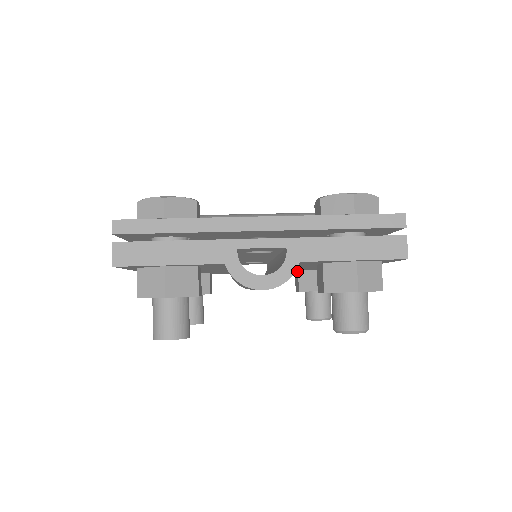
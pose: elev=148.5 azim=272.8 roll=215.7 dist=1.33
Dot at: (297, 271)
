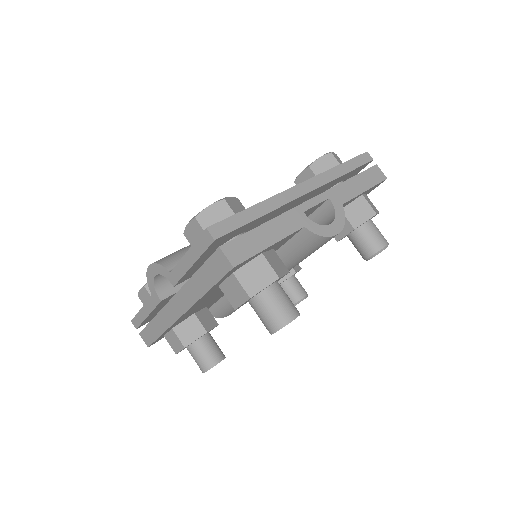
Dot at: occluded
